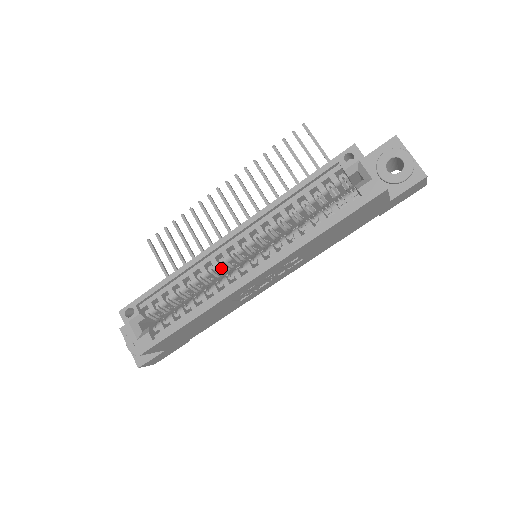
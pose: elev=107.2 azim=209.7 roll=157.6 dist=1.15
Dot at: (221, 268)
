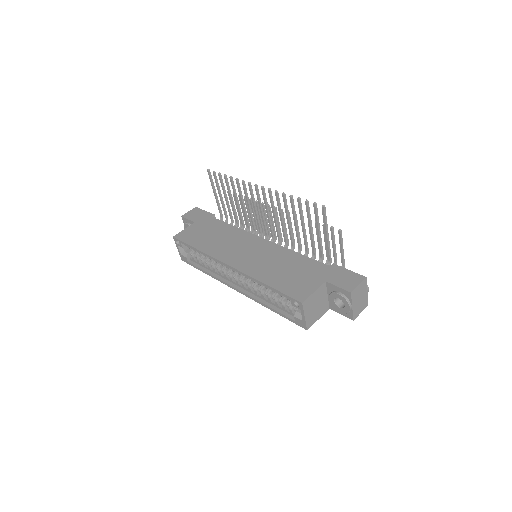
Dot at: occluded
